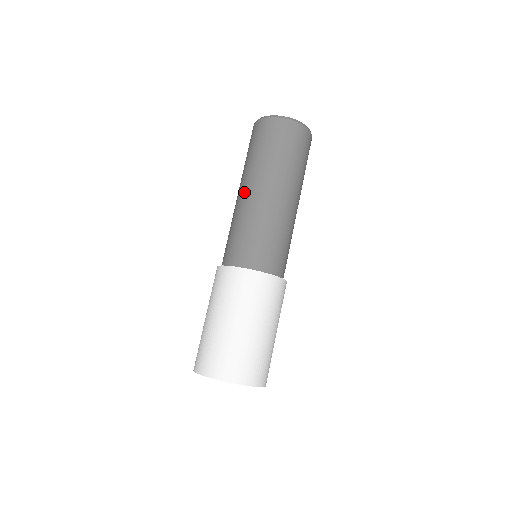
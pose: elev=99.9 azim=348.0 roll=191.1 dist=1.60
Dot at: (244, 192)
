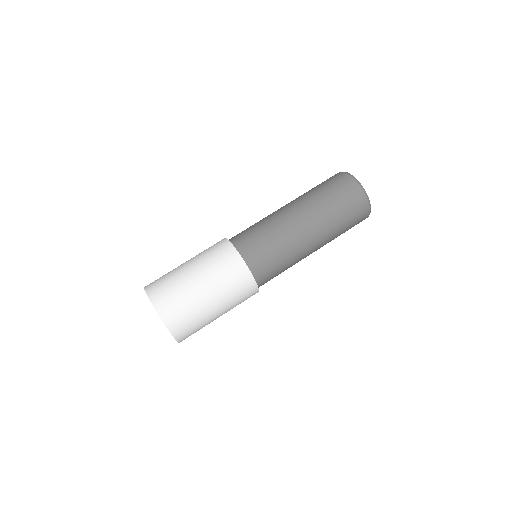
Dot at: (290, 209)
